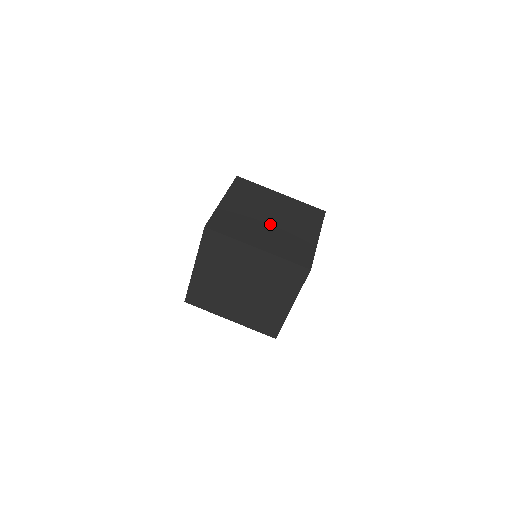
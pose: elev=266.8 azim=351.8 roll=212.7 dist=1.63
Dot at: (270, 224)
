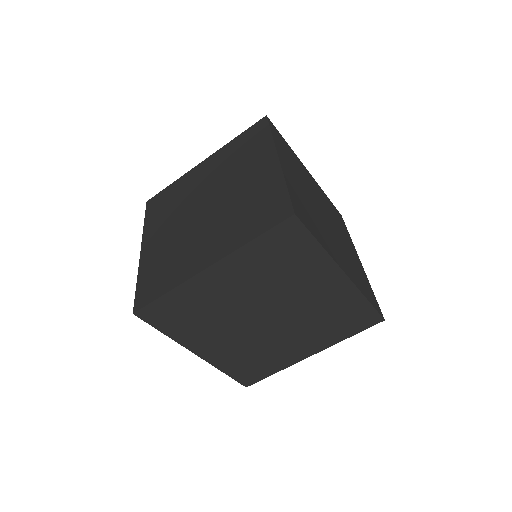
Dot at: (329, 226)
